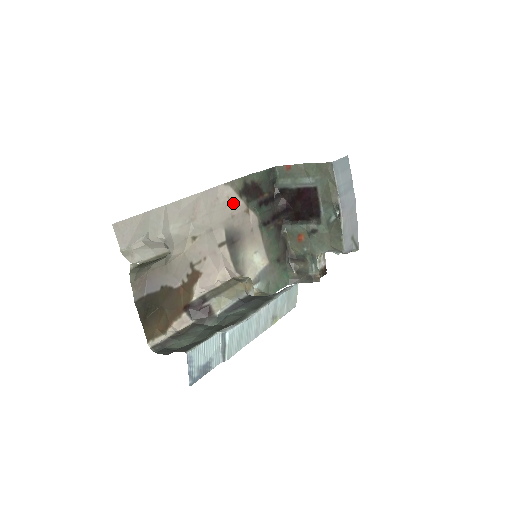
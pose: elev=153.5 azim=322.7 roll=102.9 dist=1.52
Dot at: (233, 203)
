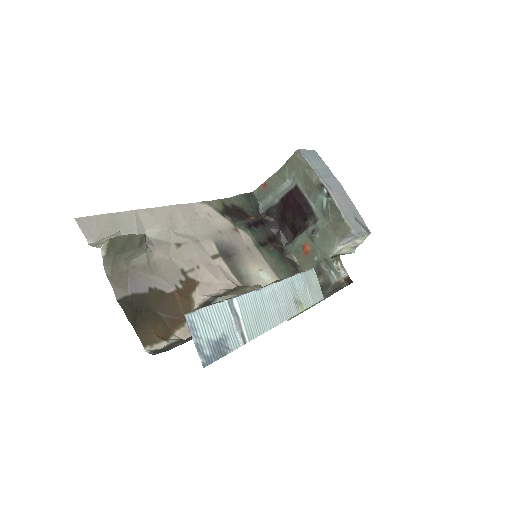
Dot at: (216, 220)
